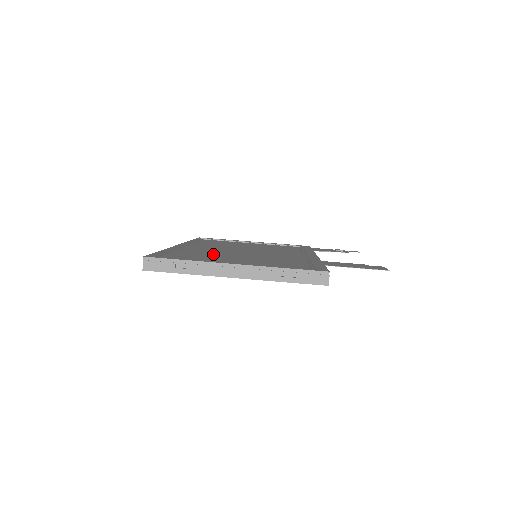
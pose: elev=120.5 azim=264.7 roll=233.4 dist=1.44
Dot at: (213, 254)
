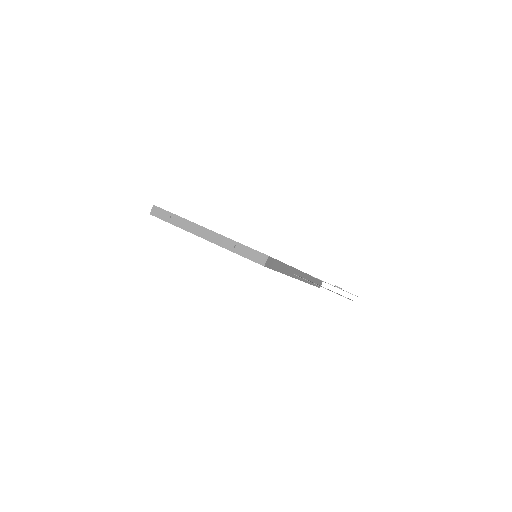
Dot at: occluded
